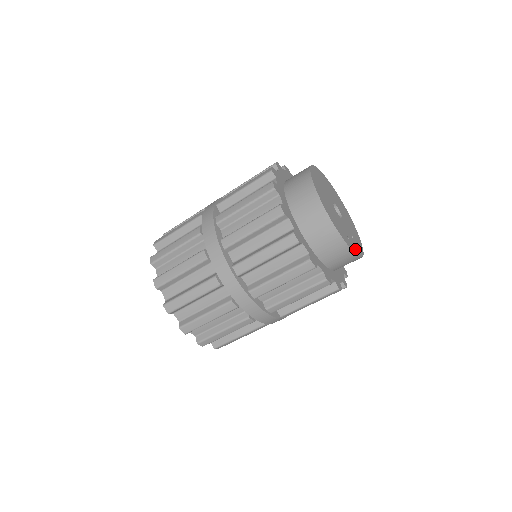
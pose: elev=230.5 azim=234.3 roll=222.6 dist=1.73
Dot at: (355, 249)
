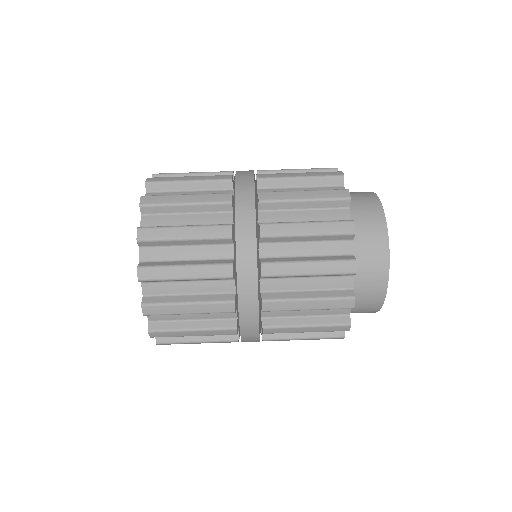
Dot at: occluded
